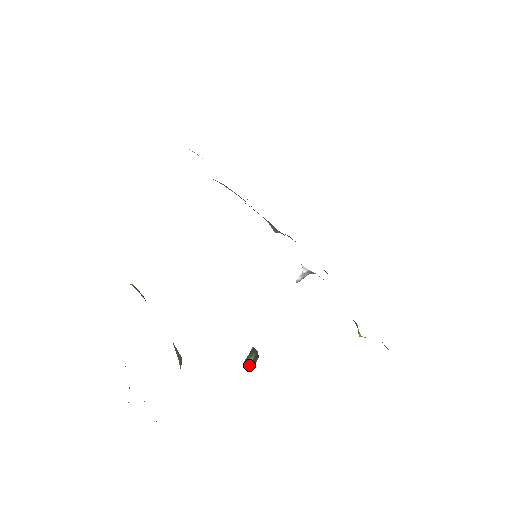
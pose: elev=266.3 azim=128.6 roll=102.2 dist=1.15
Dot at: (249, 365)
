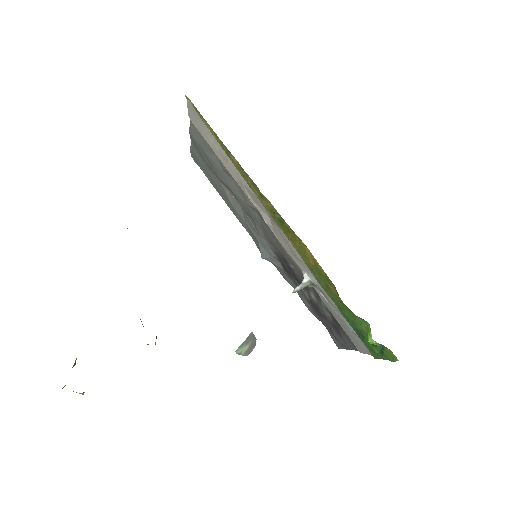
Dot at: (242, 354)
